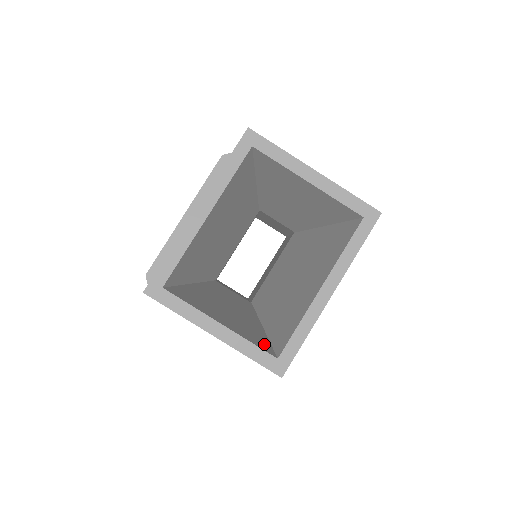
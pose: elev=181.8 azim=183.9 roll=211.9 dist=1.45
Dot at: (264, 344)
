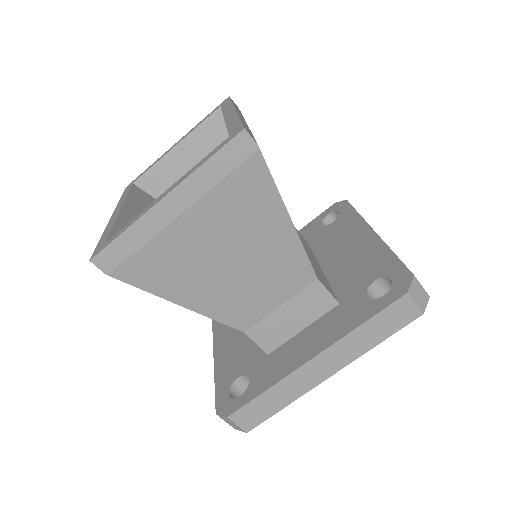
Dot at: occluded
